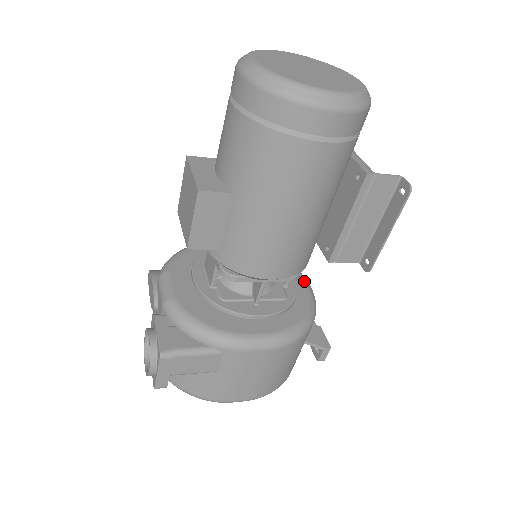
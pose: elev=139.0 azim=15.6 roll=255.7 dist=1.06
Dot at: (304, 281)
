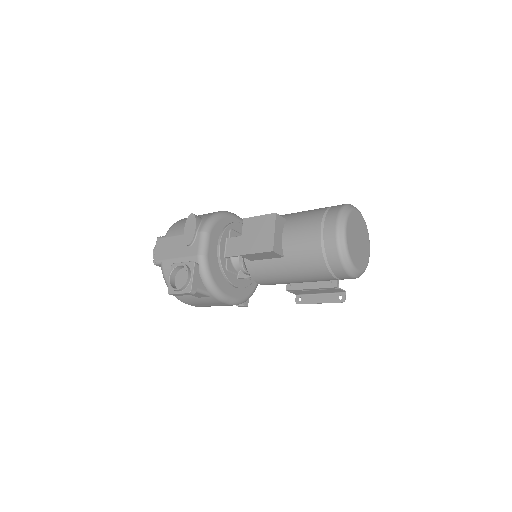
Dot at: occluded
